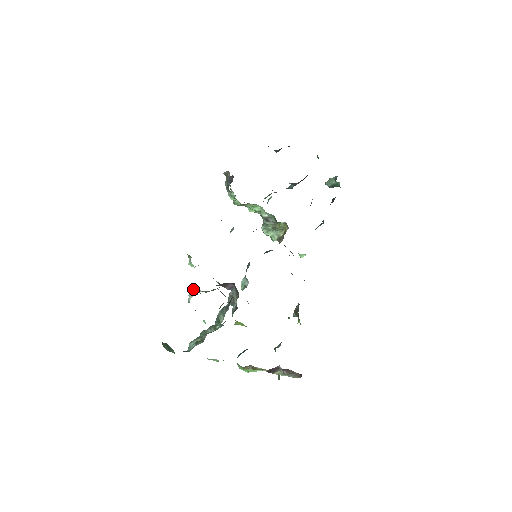
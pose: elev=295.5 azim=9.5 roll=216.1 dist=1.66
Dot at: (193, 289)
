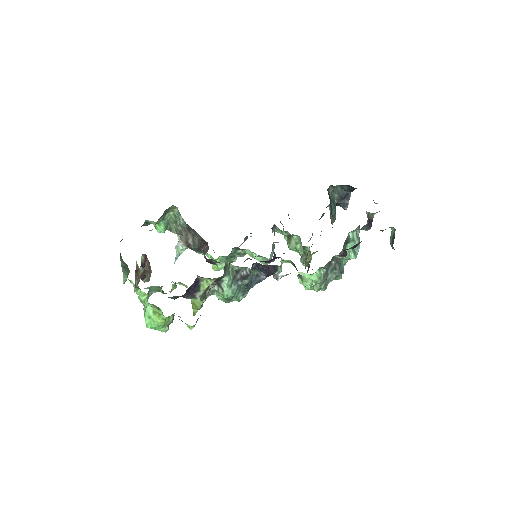
Dot at: (179, 237)
